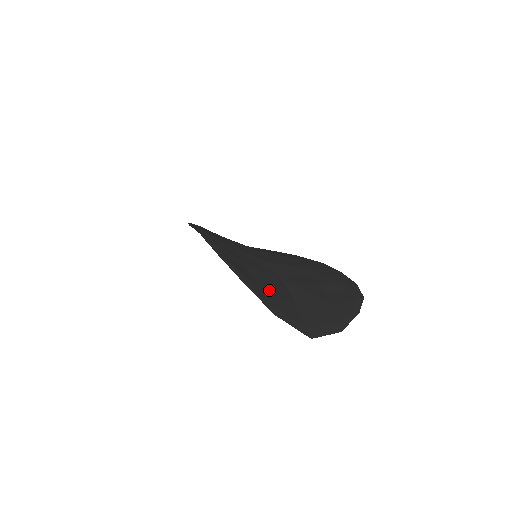
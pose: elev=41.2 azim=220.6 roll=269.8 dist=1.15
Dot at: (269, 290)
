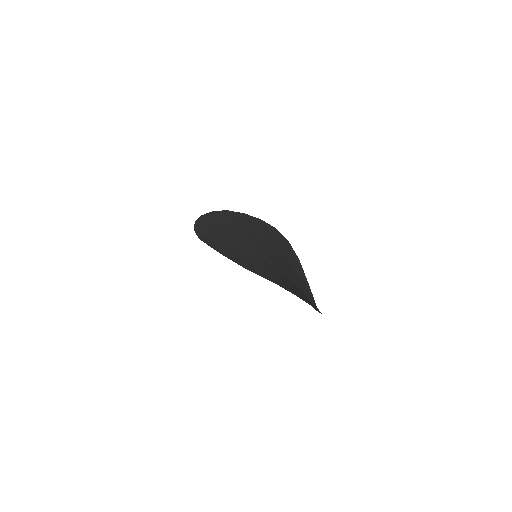
Dot at: occluded
